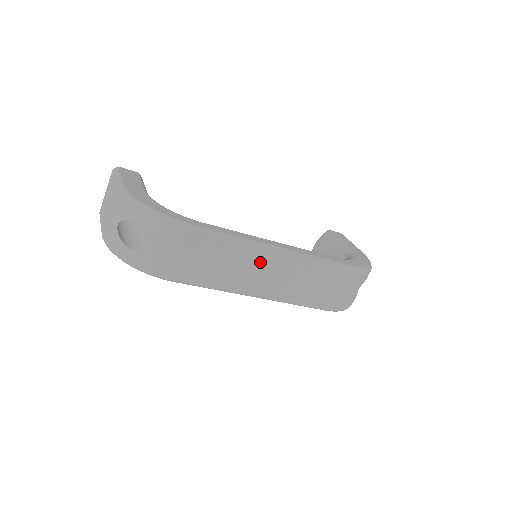
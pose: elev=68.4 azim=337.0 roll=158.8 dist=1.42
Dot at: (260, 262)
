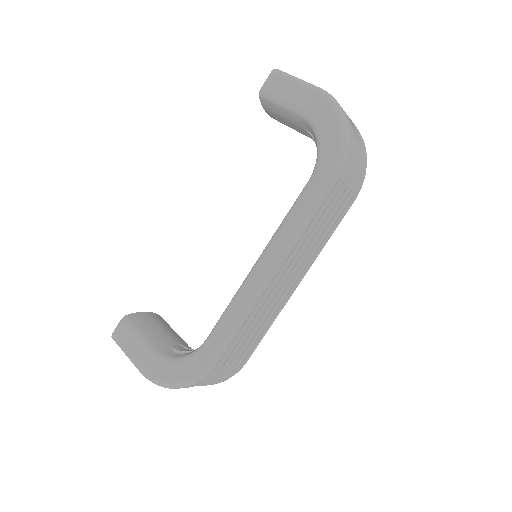
Dot at: (270, 293)
